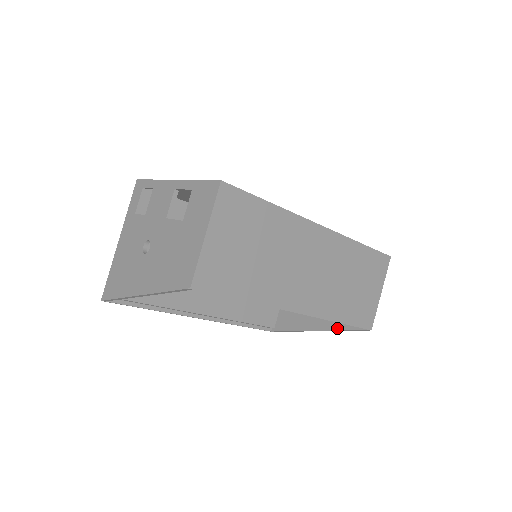
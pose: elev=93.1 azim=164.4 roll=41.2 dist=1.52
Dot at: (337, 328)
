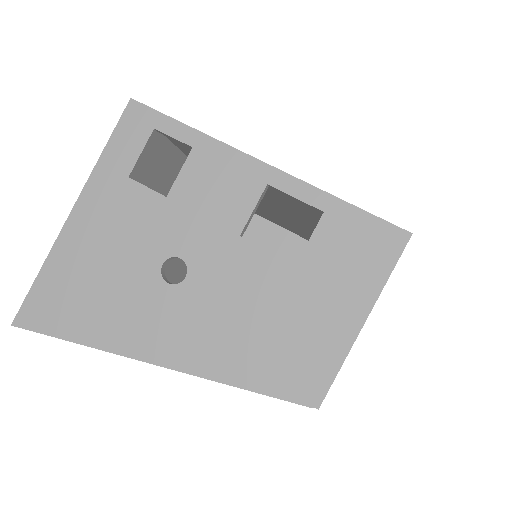
Dot at: occluded
